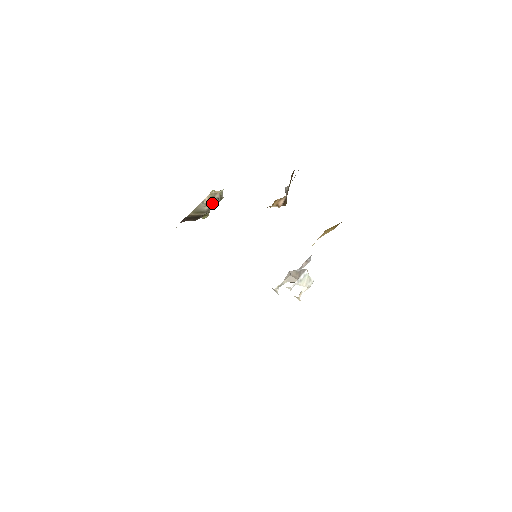
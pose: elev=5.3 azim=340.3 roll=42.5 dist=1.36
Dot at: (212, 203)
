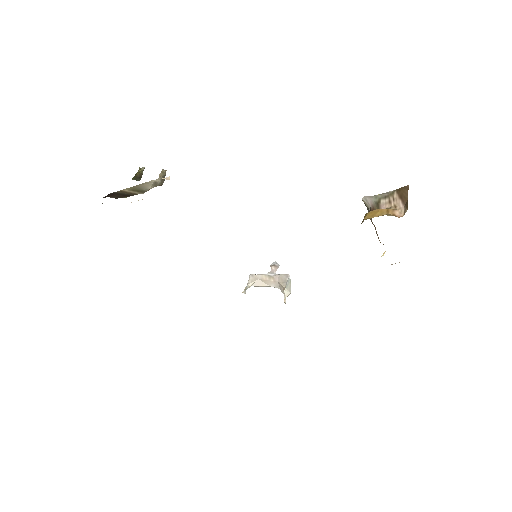
Dot at: (160, 183)
